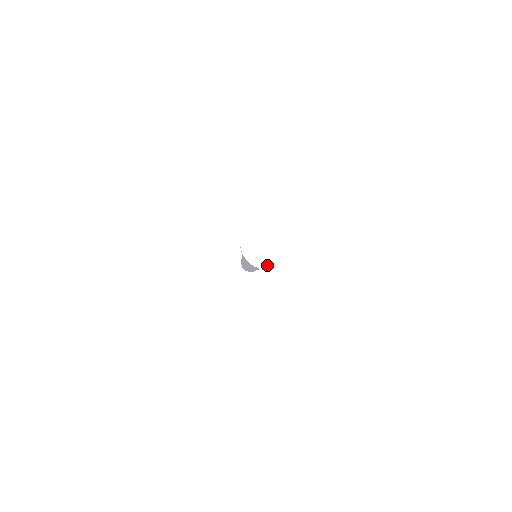
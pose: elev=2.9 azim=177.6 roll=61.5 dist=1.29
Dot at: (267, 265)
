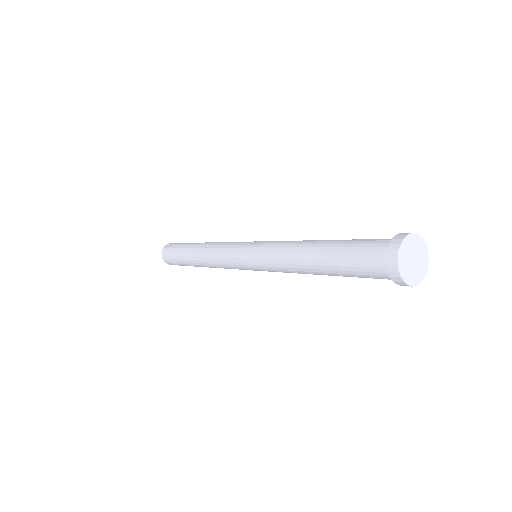
Dot at: (424, 273)
